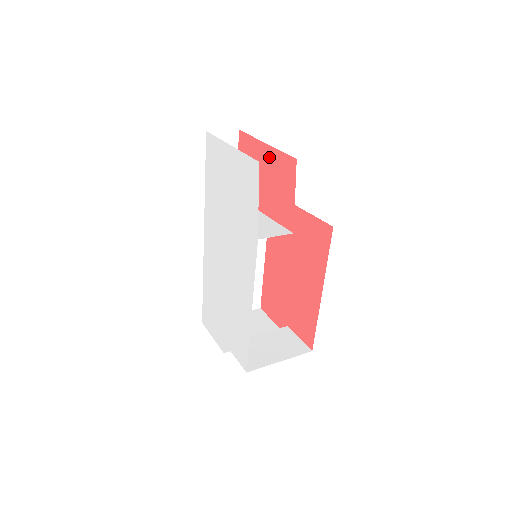
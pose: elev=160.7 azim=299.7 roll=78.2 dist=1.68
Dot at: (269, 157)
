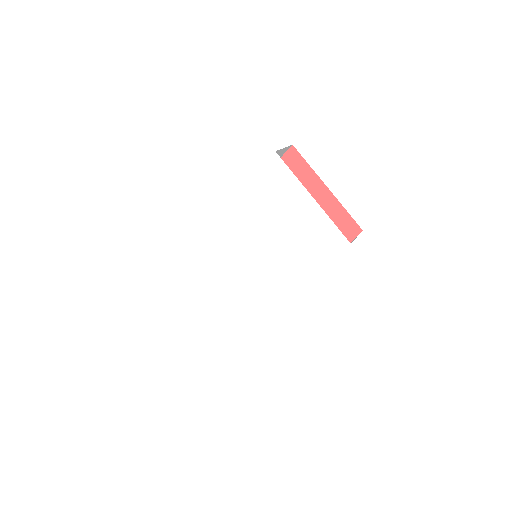
Dot at: (326, 202)
